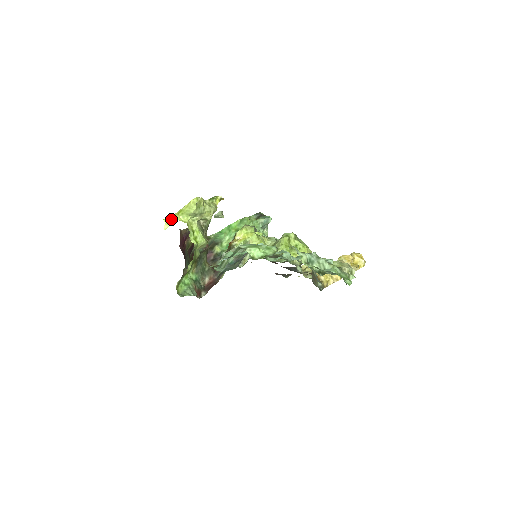
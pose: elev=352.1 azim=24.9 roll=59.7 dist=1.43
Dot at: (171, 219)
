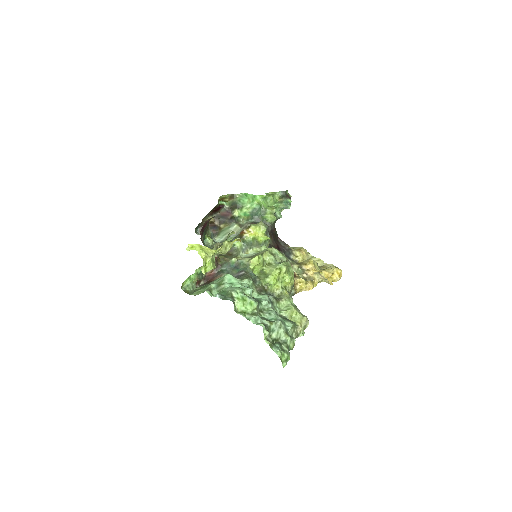
Dot at: (194, 247)
